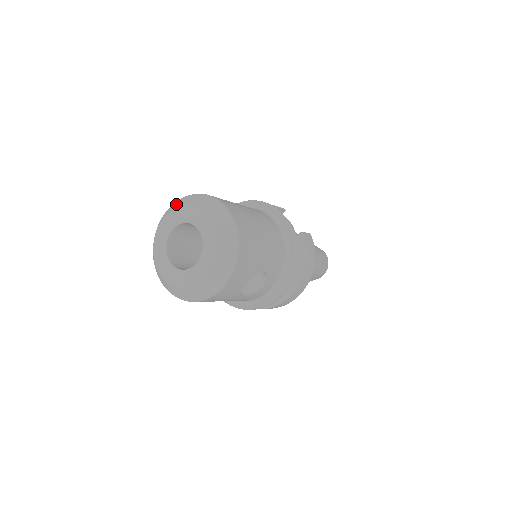
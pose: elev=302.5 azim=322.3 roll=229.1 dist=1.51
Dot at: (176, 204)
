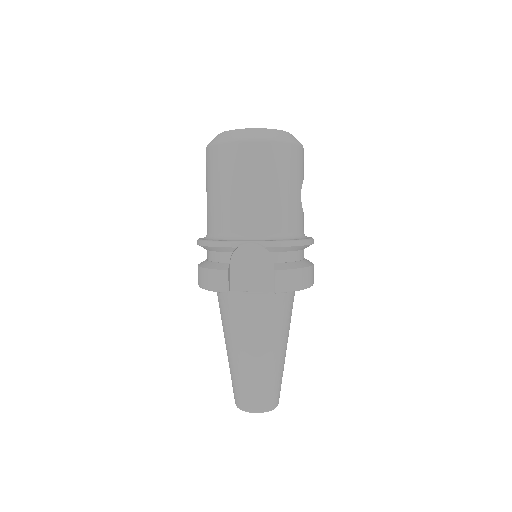
Dot at: occluded
